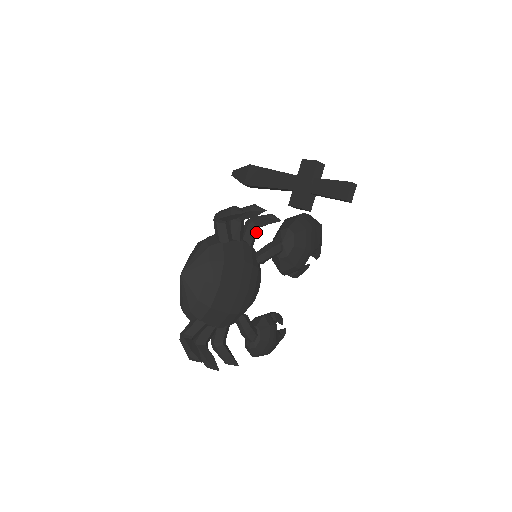
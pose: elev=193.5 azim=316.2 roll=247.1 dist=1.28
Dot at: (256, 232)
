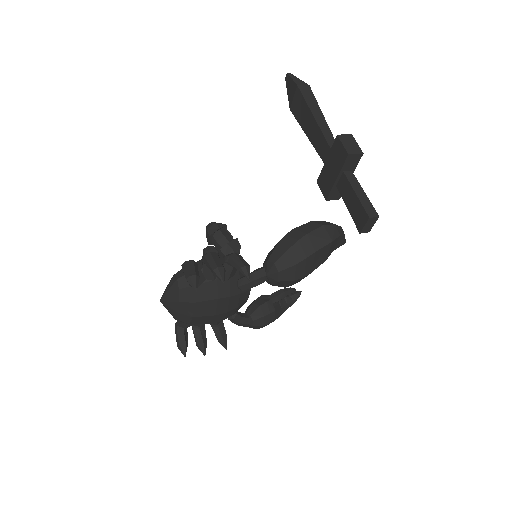
Dot at: occluded
